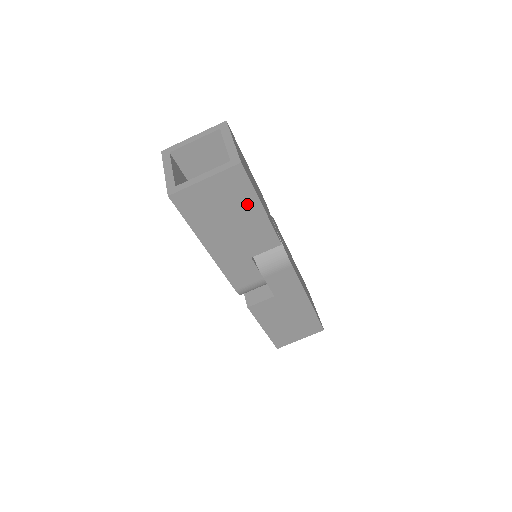
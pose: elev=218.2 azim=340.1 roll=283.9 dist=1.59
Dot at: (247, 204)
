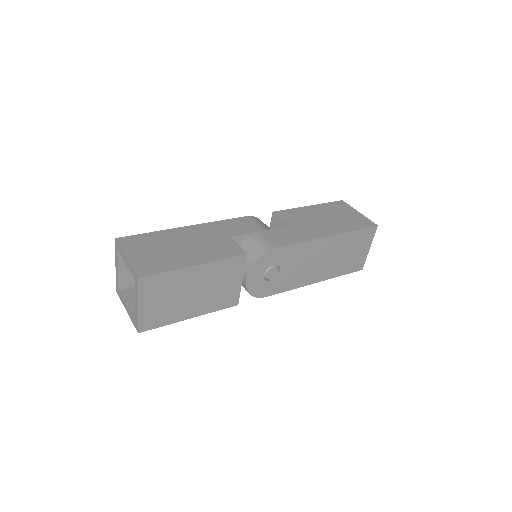
Dot at: occluded
